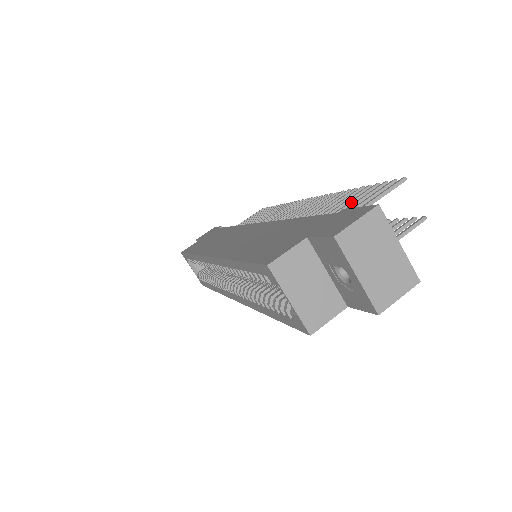
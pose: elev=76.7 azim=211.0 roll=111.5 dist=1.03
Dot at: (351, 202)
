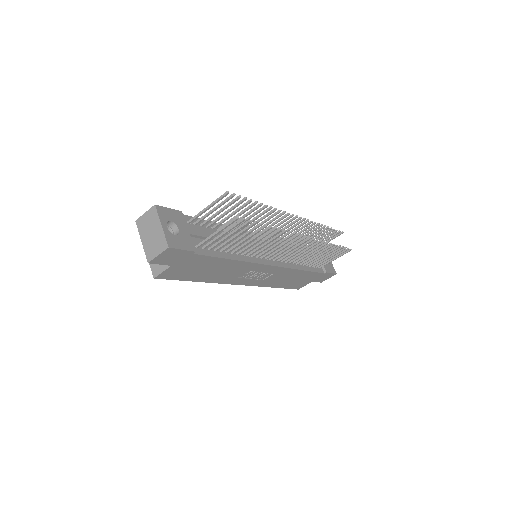
Dot at: (227, 210)
